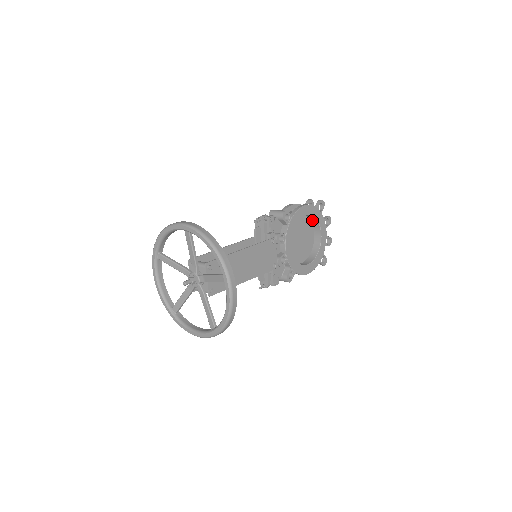
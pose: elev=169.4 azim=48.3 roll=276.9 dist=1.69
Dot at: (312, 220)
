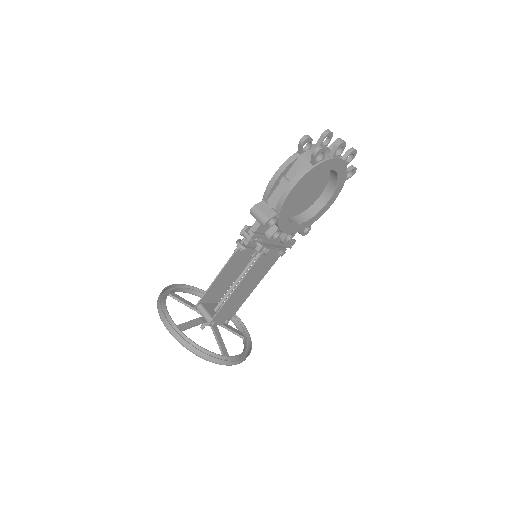
Dot at: occluded
